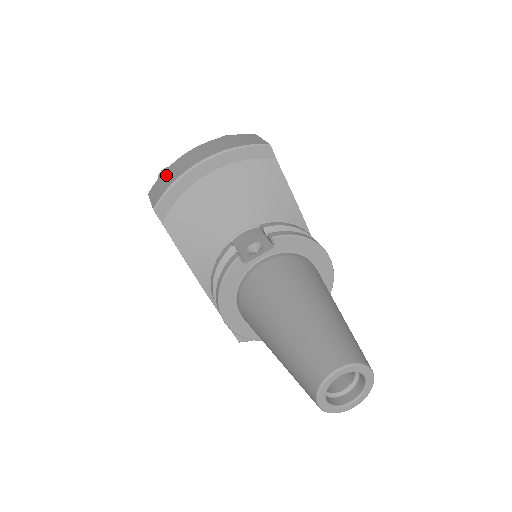
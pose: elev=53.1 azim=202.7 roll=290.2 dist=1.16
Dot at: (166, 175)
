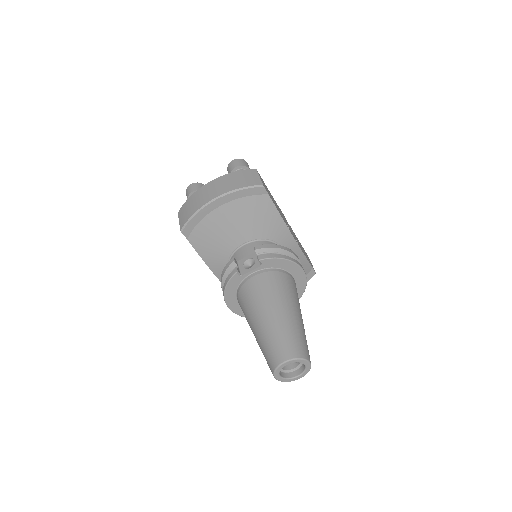
Dot at: (190, 203)
